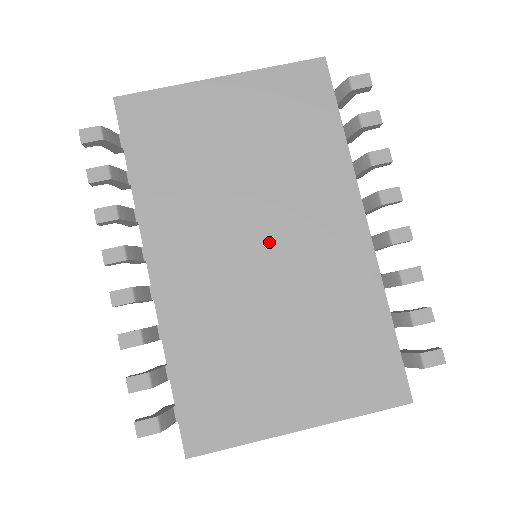
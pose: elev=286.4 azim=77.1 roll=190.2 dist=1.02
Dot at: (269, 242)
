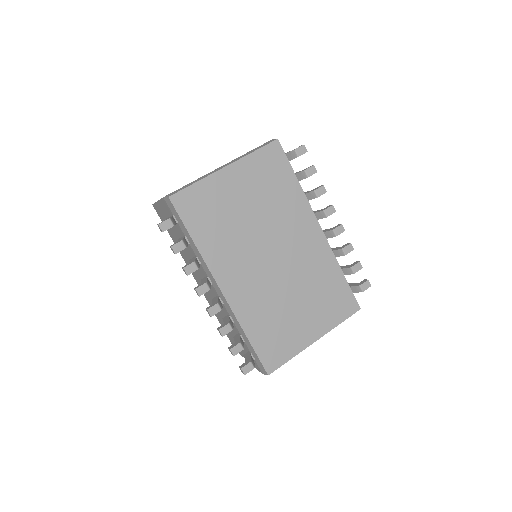
Dot at: (277, 254)
